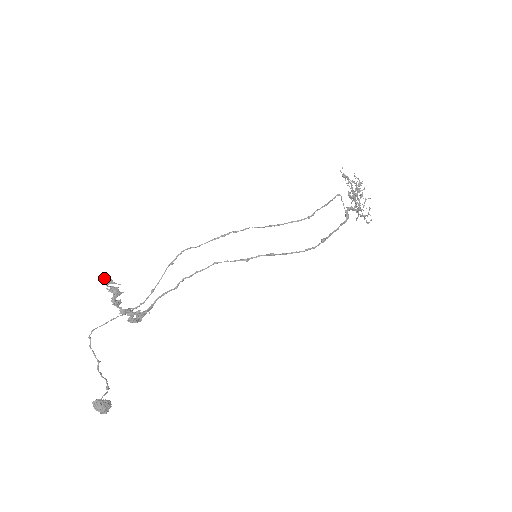
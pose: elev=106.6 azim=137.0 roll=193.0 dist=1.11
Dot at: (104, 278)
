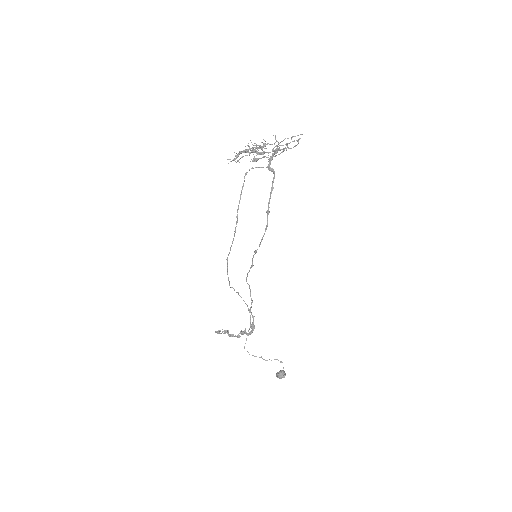
Dot at: (216, 332)
